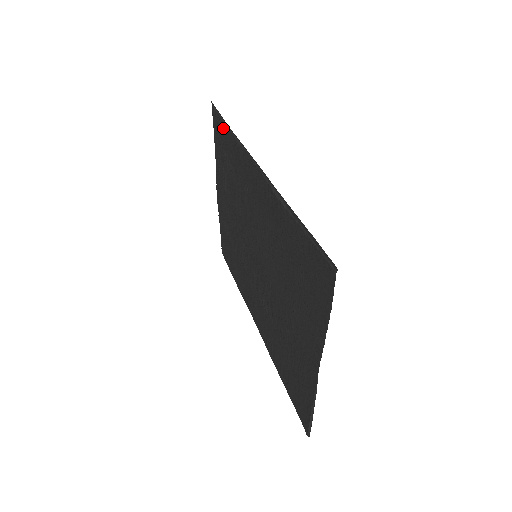
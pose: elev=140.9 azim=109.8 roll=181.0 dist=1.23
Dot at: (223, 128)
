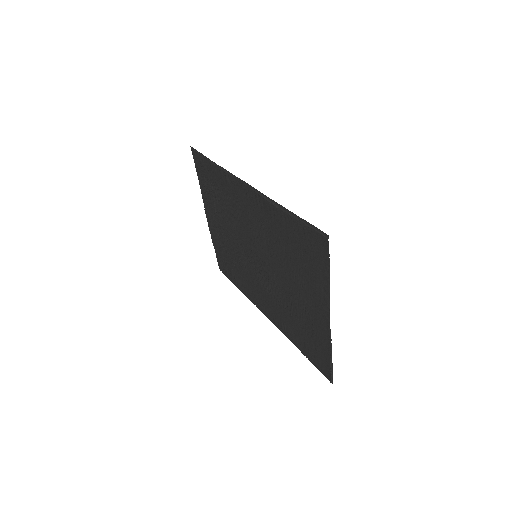
Dot at: (206, 164)
